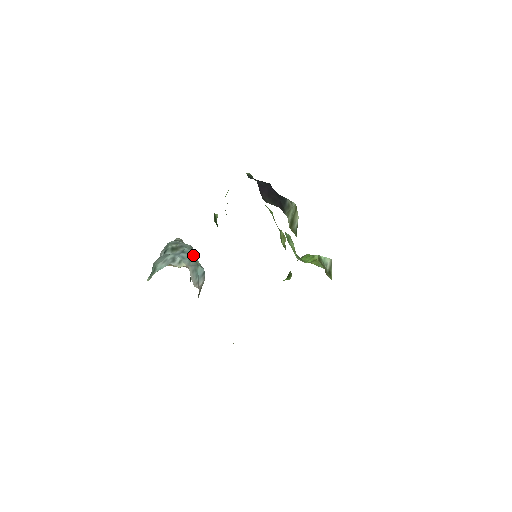
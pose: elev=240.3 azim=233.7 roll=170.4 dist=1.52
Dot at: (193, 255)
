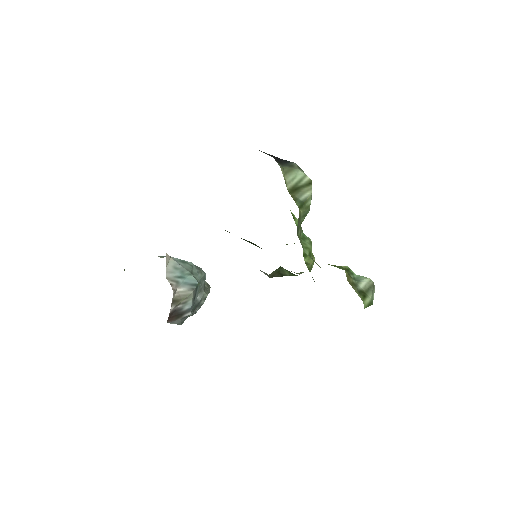
Dot at: (194, 268)
